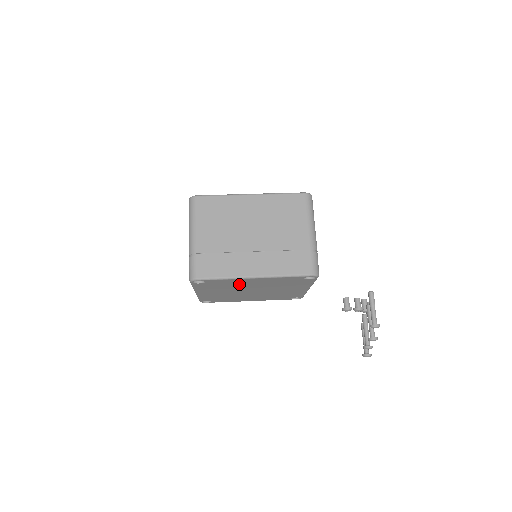
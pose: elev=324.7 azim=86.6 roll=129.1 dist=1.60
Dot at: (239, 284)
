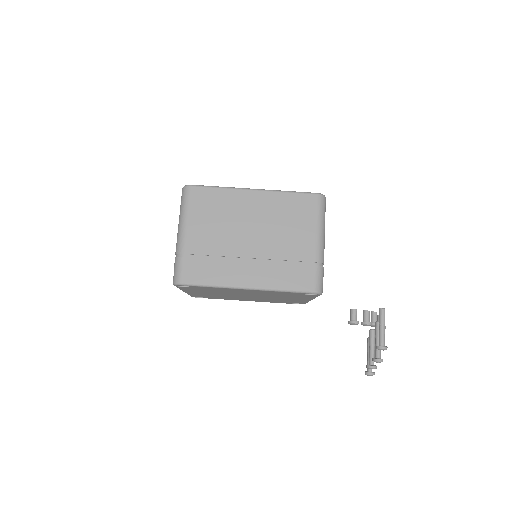
Dot at: (231, 291)
